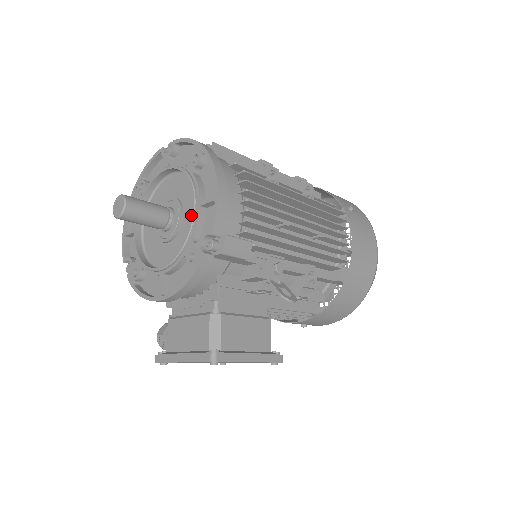
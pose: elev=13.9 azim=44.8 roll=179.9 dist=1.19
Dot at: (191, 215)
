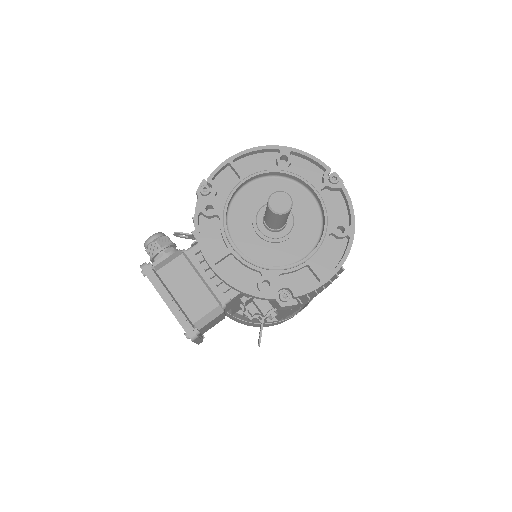
Dot at: (293, 251)
